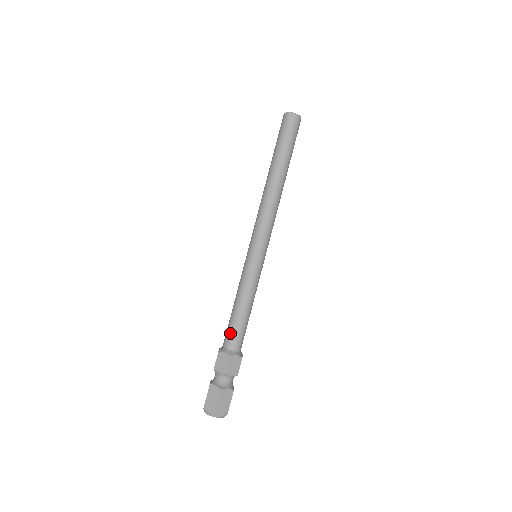
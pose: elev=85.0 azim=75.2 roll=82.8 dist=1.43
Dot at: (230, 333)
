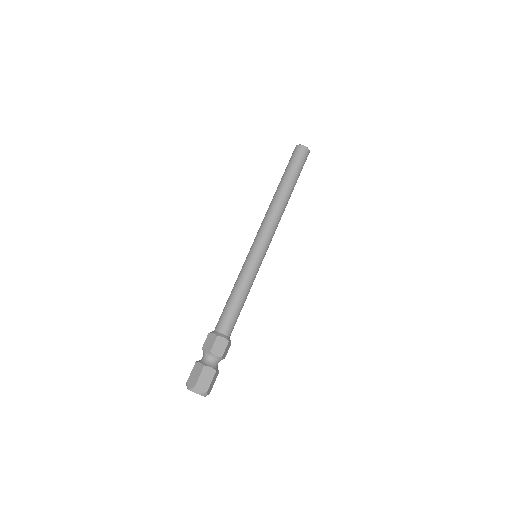
Dot at: (222, 317)
